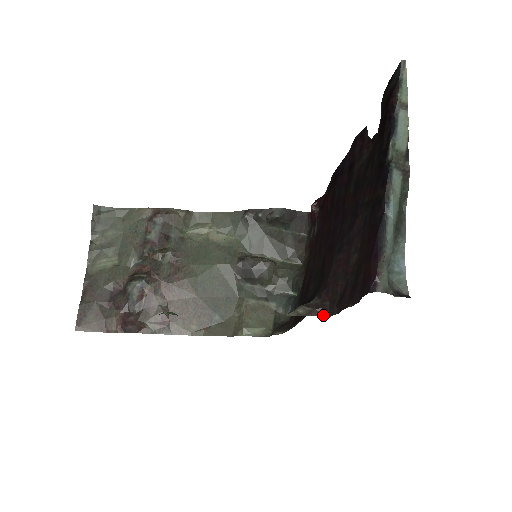
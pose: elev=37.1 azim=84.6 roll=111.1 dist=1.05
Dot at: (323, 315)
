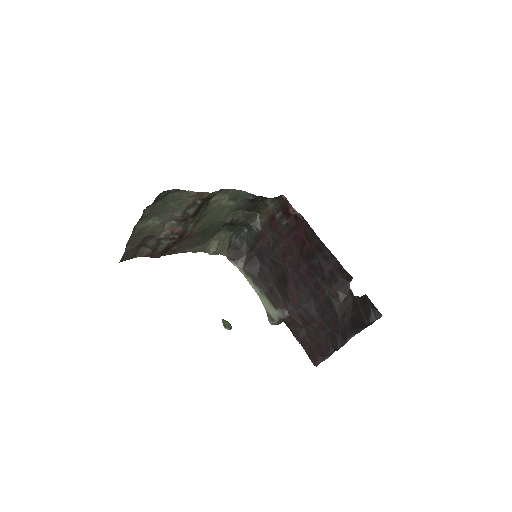
Dot at: occluded
